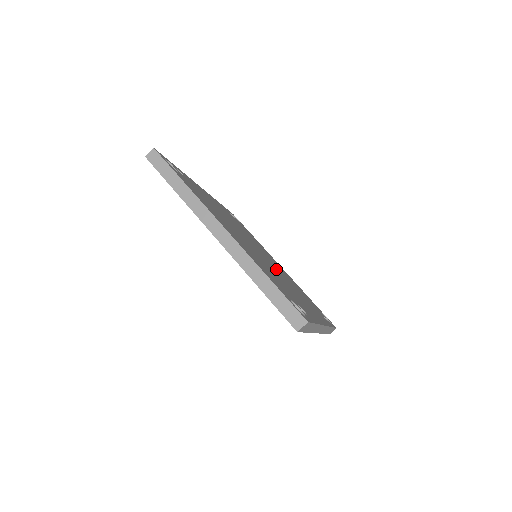
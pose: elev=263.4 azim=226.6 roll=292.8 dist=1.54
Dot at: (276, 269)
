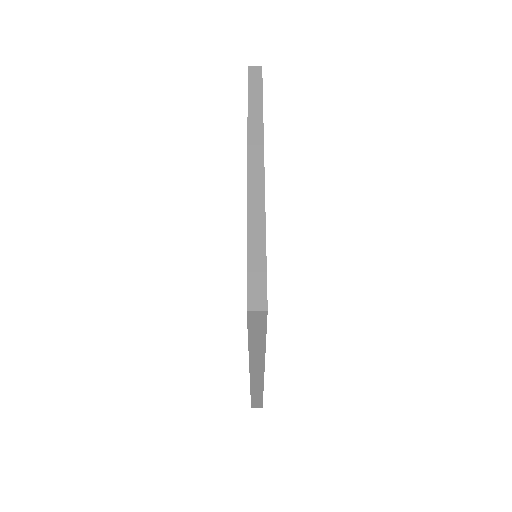
Dot at: occluded
